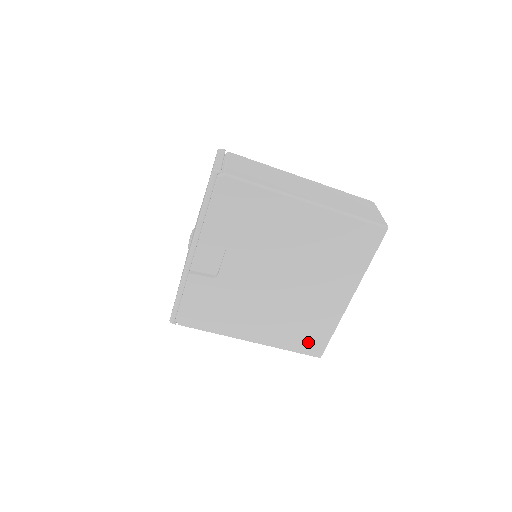
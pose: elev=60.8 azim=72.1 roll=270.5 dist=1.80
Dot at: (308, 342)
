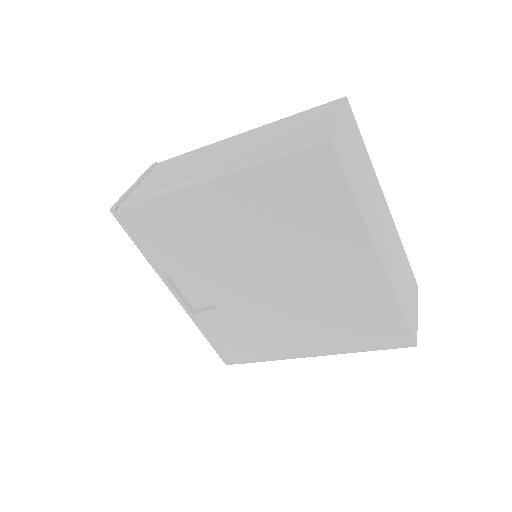
Dot at: (379, 334)
